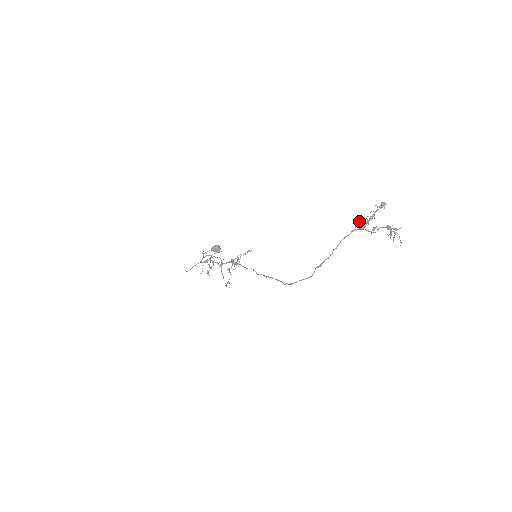
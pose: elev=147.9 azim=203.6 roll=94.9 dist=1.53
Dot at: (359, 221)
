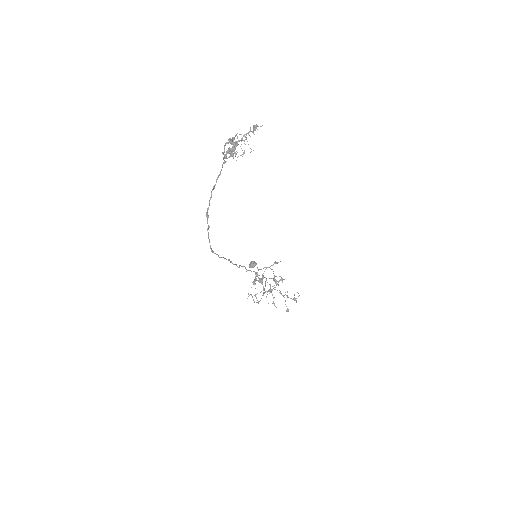
Dot at: (231, 153)
